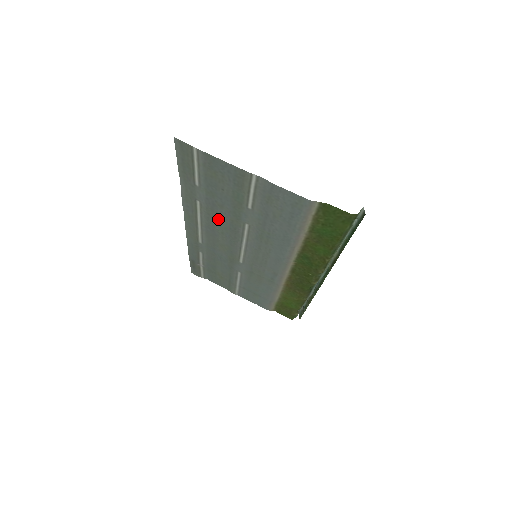
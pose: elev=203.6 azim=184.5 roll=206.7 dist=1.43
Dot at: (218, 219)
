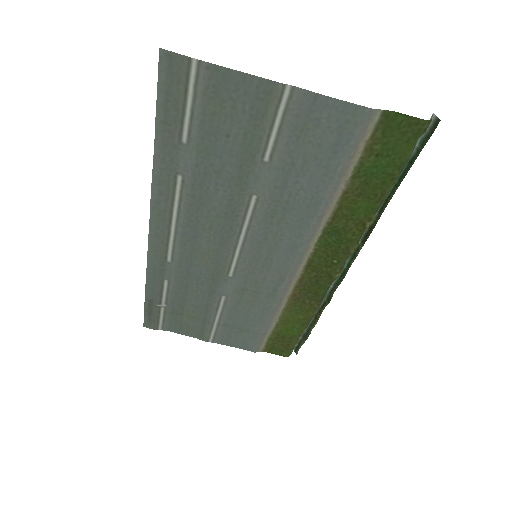
Dot at: (208, 202)
